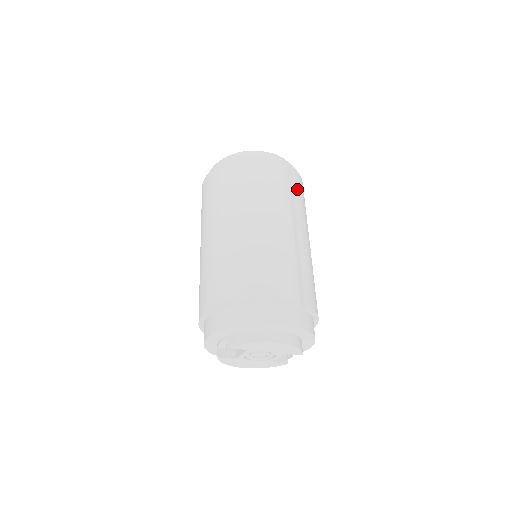
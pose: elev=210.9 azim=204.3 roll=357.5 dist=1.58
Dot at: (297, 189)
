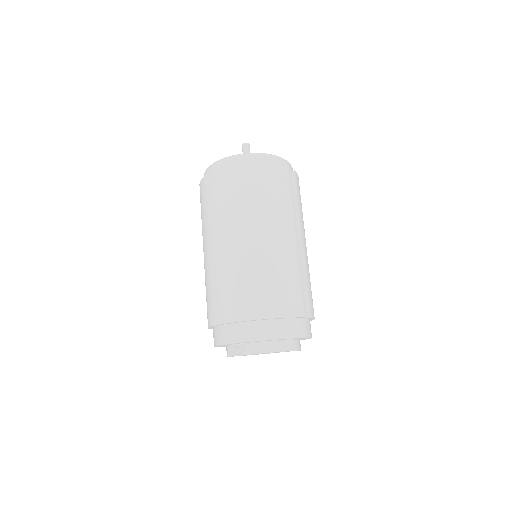
Dot at: (299, 196)
